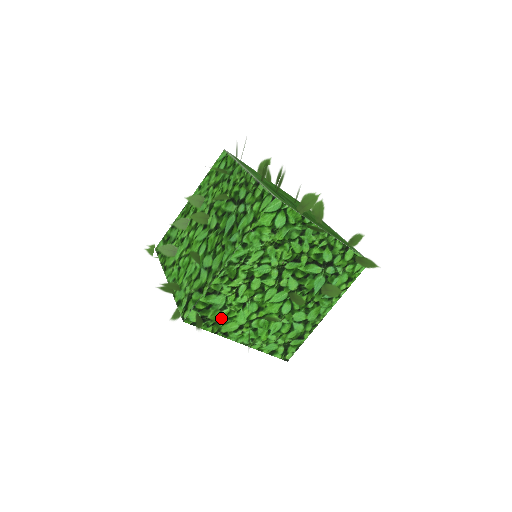
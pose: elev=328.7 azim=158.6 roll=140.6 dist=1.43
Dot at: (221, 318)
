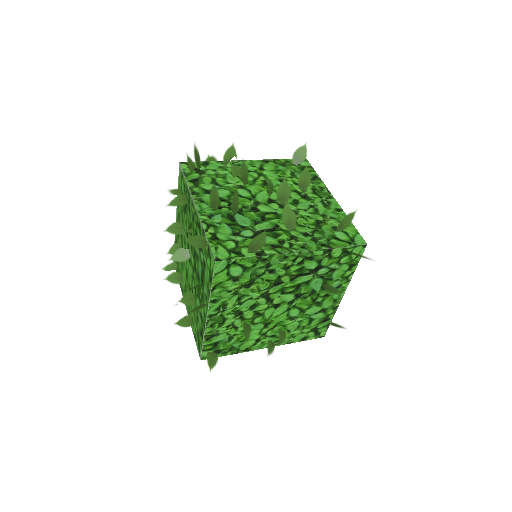
Dot at: (233, 344)
